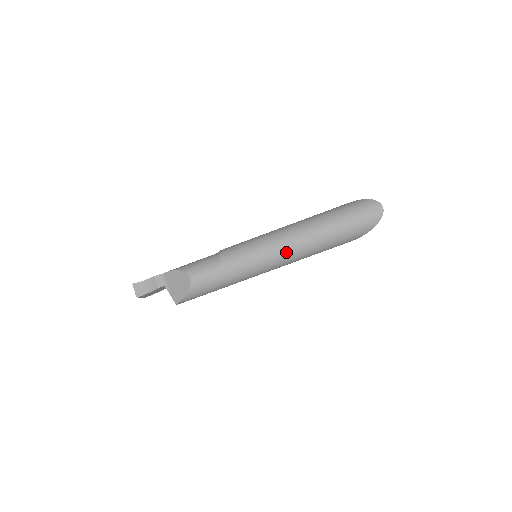
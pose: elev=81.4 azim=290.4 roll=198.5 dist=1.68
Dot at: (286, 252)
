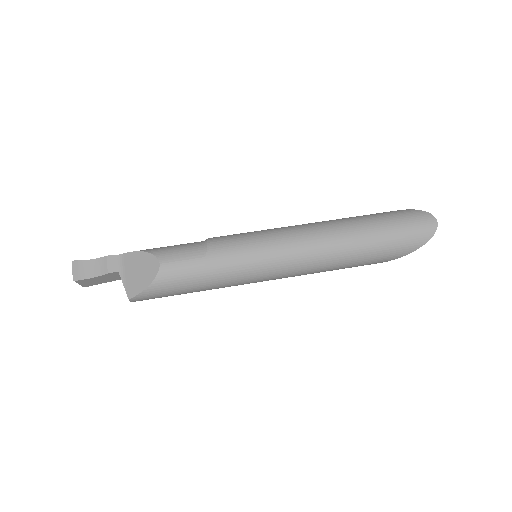
Dot at: (301, 255)
